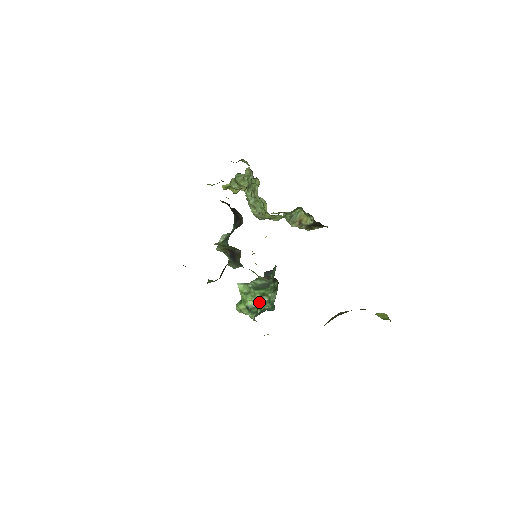
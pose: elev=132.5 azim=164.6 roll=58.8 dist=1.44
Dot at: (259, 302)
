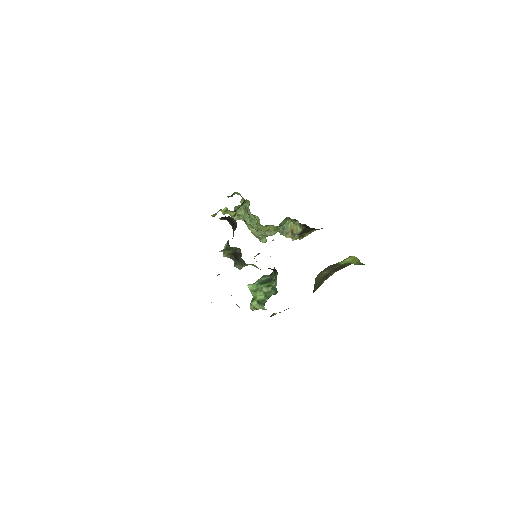
Dot at: (266, 293)
